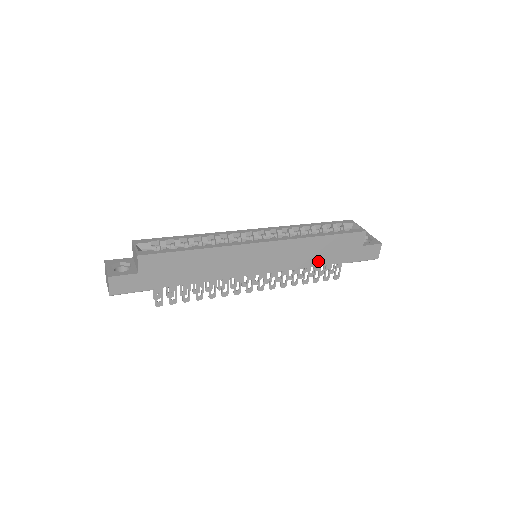
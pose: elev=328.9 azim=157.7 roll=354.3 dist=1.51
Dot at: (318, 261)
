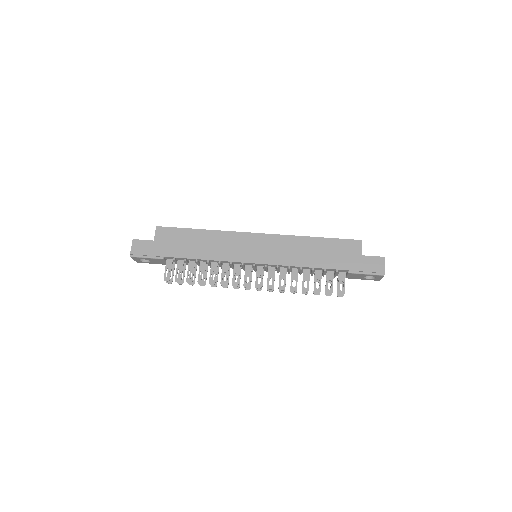
Dot at: (313, 262)
